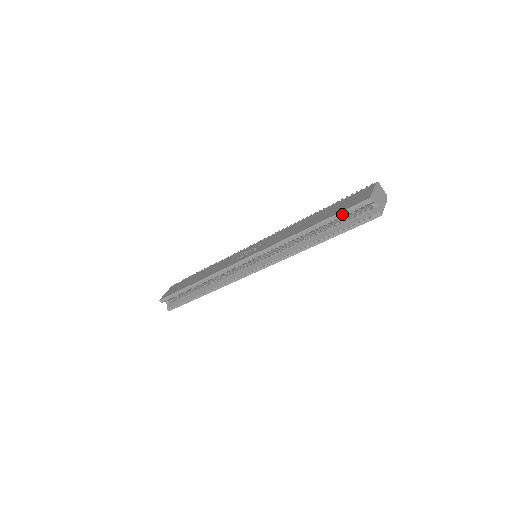
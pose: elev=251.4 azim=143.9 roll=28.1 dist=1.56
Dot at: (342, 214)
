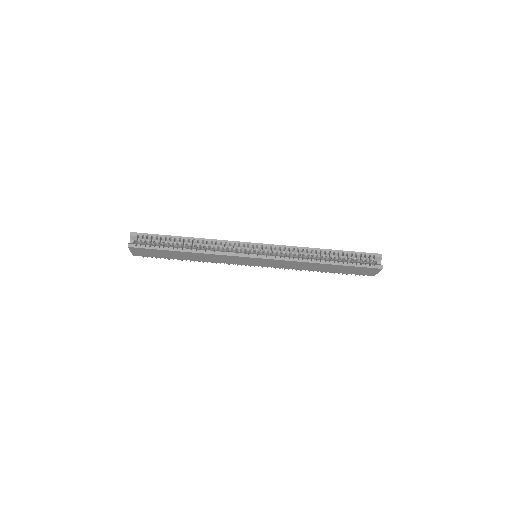
Dot at: (358, 254)
